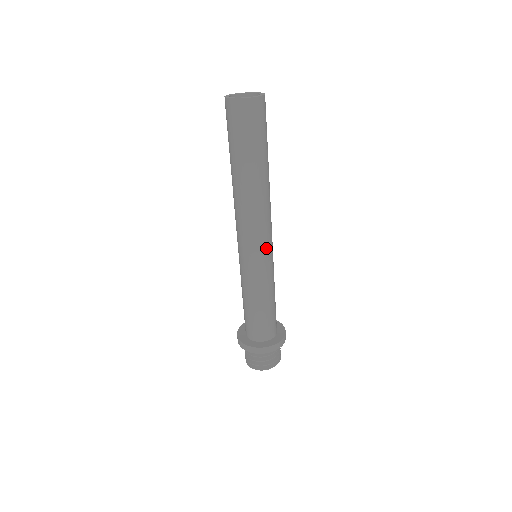
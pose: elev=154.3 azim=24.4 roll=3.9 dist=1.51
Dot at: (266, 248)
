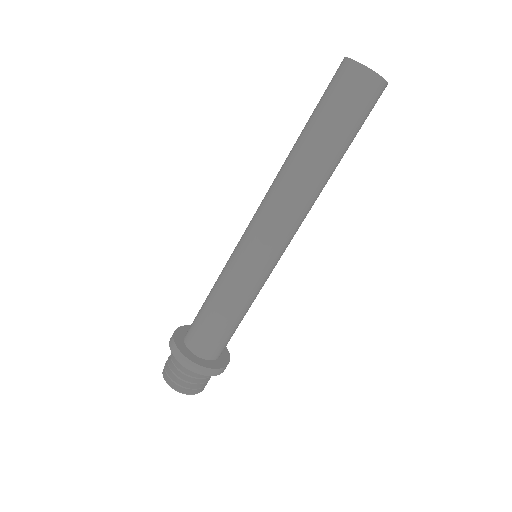
Dot at: (278, 253)
